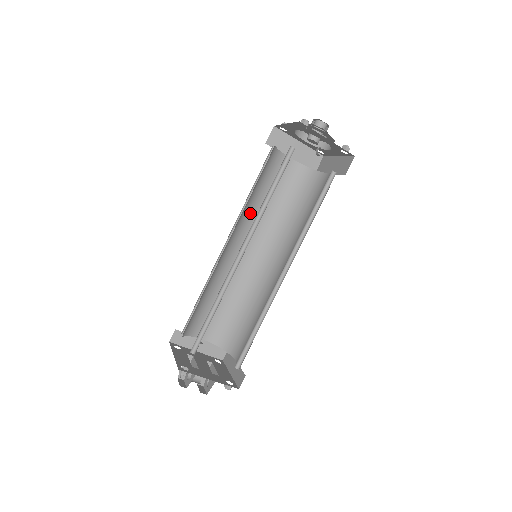
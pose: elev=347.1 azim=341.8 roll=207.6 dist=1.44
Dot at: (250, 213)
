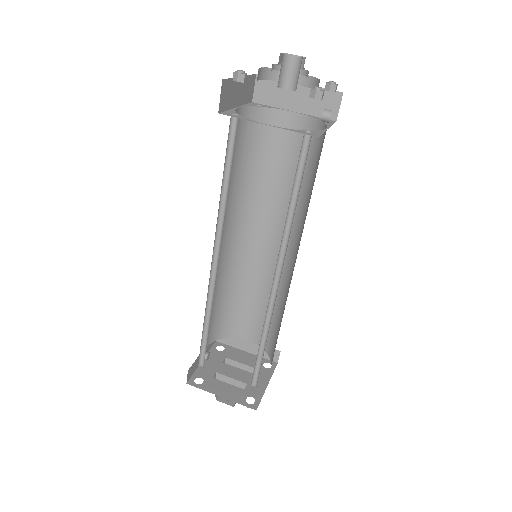
Dot at: occluded
